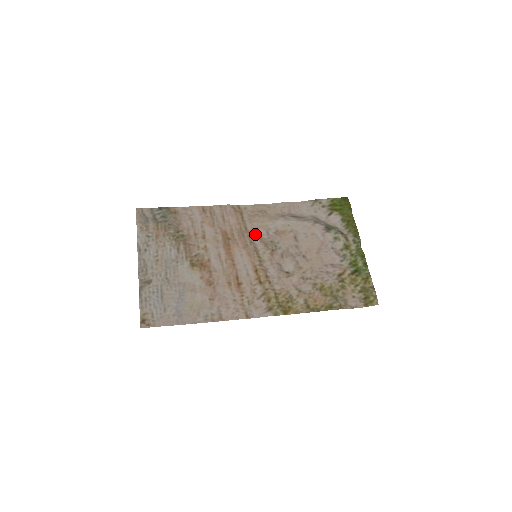
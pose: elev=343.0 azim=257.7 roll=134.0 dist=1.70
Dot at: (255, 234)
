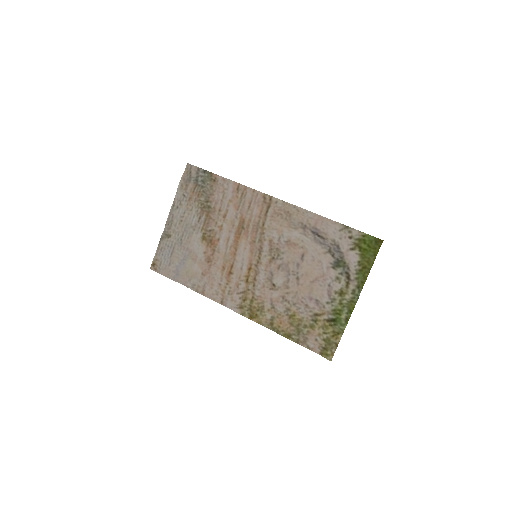
Dot at: (268, 234)
